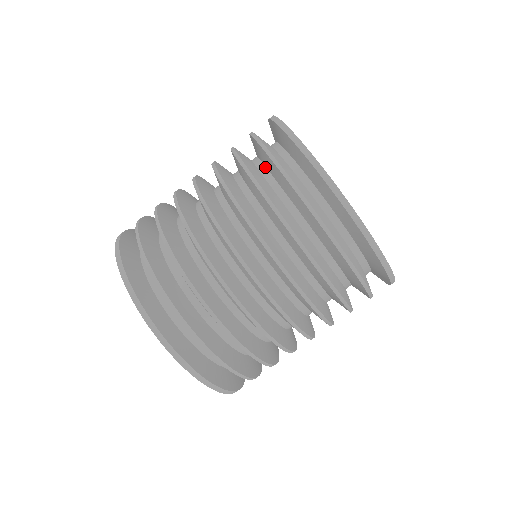
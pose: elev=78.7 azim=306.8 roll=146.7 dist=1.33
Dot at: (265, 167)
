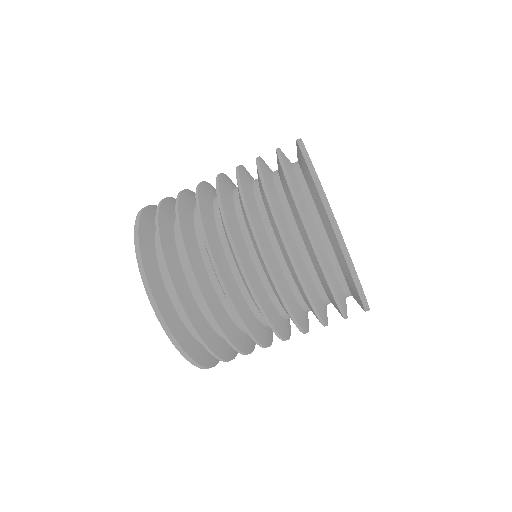
Dot at: (301, 236)
